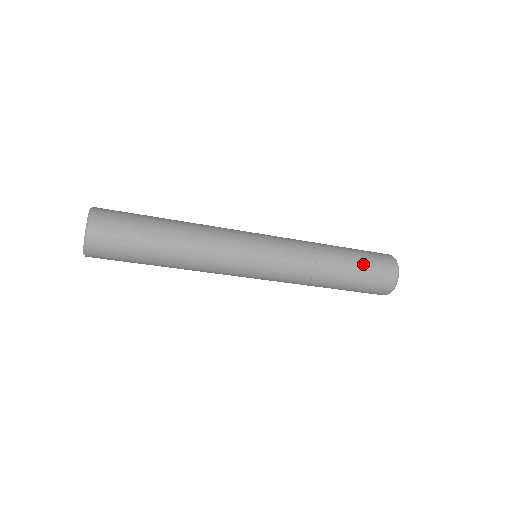
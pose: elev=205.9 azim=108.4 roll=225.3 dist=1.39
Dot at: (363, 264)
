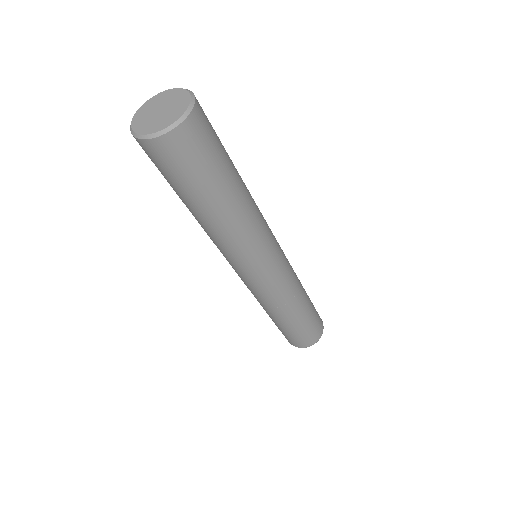
Dot at: occluded
